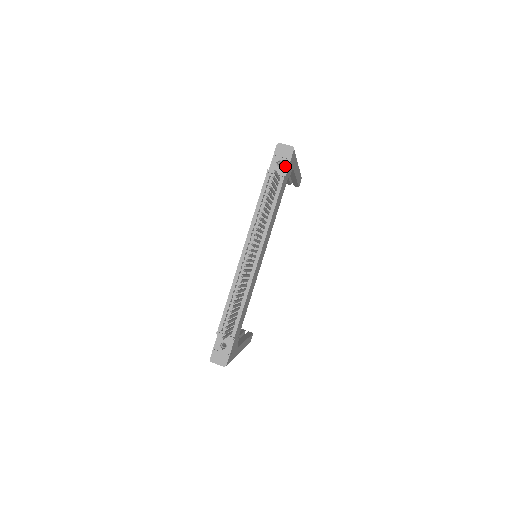
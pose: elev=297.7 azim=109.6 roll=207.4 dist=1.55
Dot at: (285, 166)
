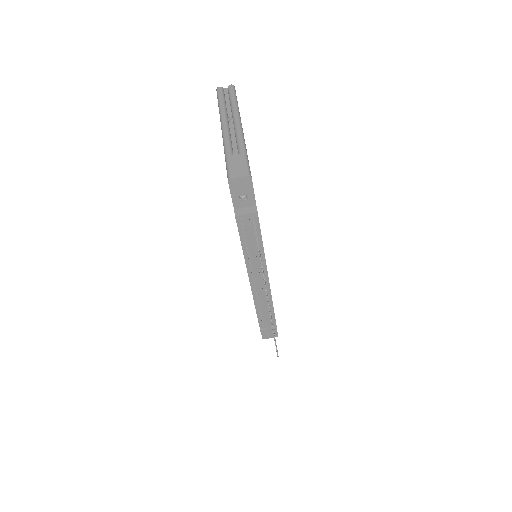
Dot at: (250, 197)
